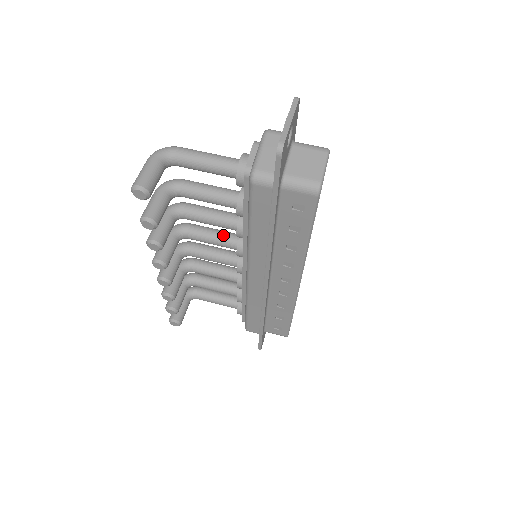
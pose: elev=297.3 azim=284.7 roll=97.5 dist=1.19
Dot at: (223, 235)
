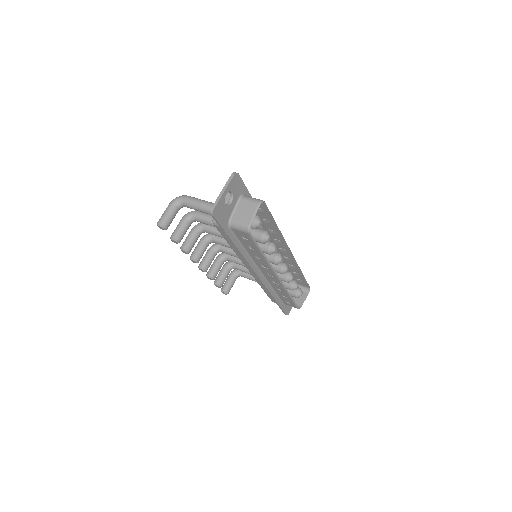
Dot at: occluded
